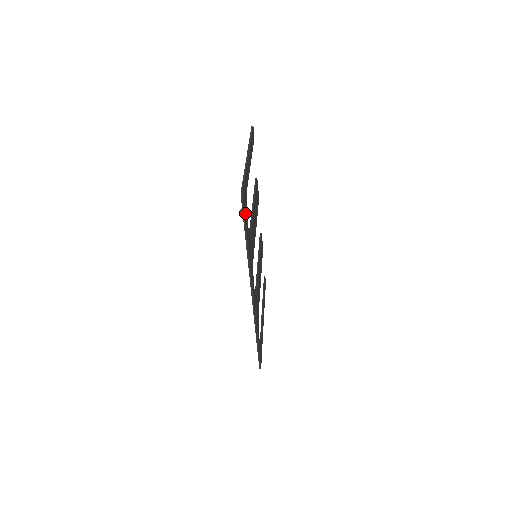
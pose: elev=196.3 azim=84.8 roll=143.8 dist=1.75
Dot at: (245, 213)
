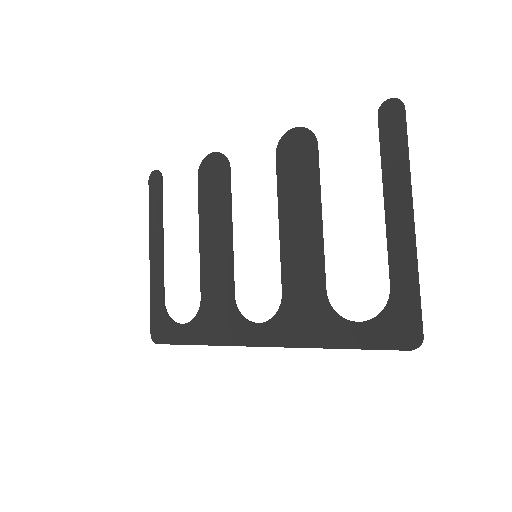
Dot at: (384, 337)
